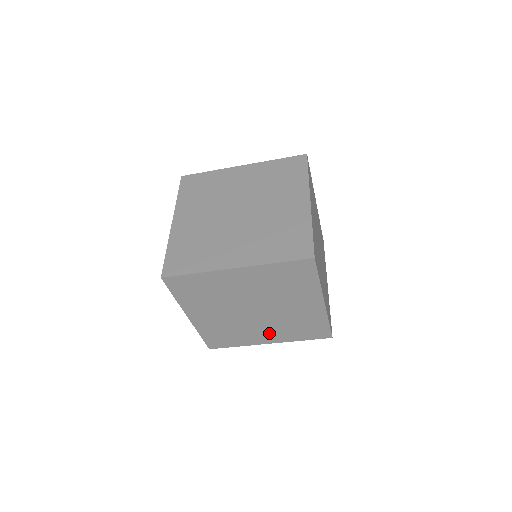
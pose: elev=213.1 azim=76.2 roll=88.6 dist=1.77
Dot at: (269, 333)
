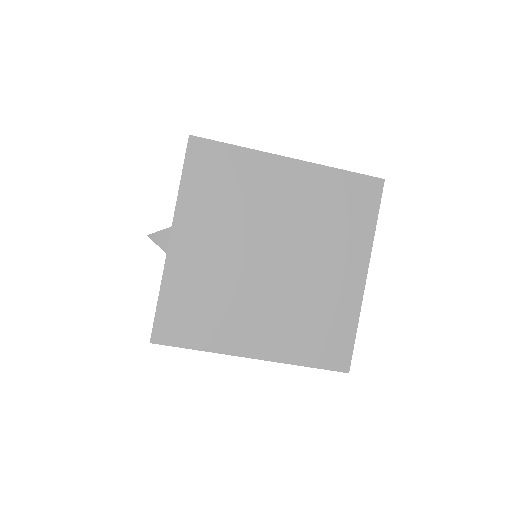
Dot at: (266, 327)
